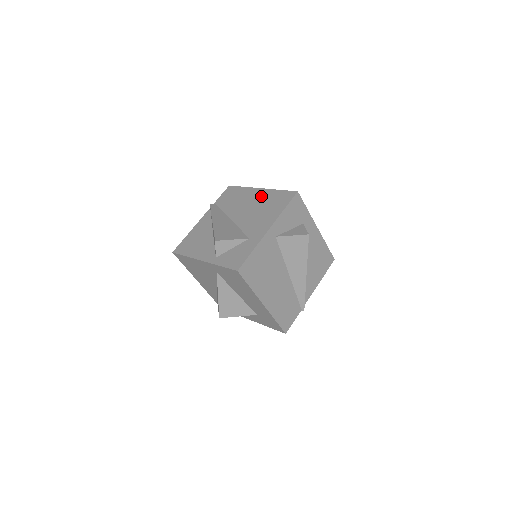
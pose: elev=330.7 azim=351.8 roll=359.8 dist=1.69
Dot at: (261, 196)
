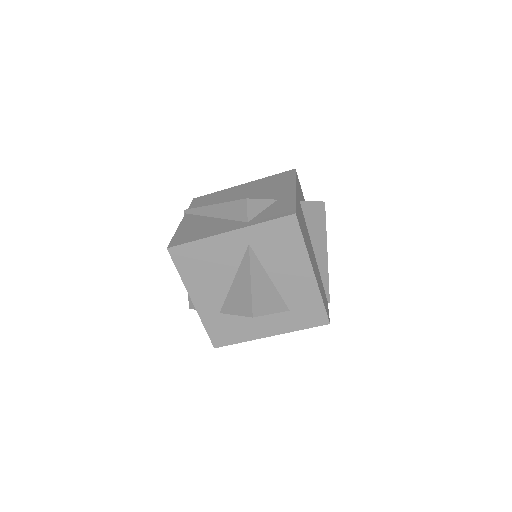
Dot at: (252, 185)
